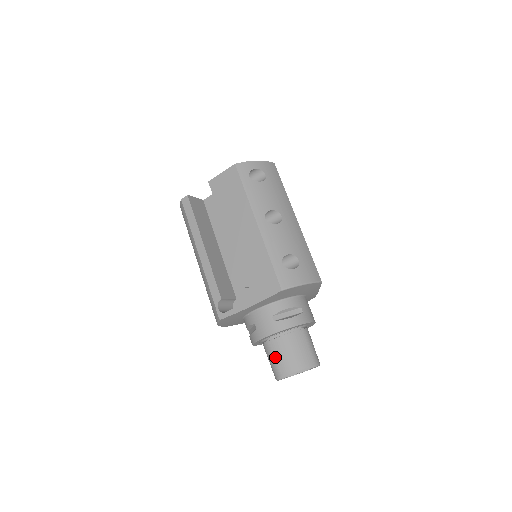
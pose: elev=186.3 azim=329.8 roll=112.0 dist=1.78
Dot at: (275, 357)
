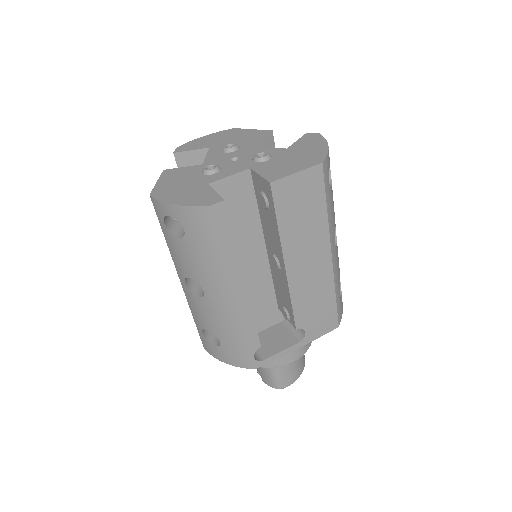
Dot at: (284, 373)
